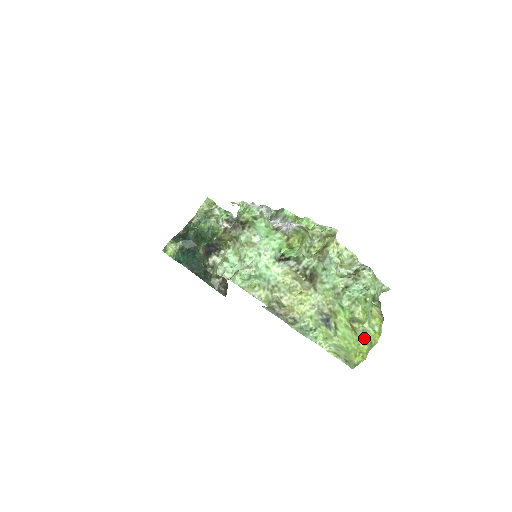
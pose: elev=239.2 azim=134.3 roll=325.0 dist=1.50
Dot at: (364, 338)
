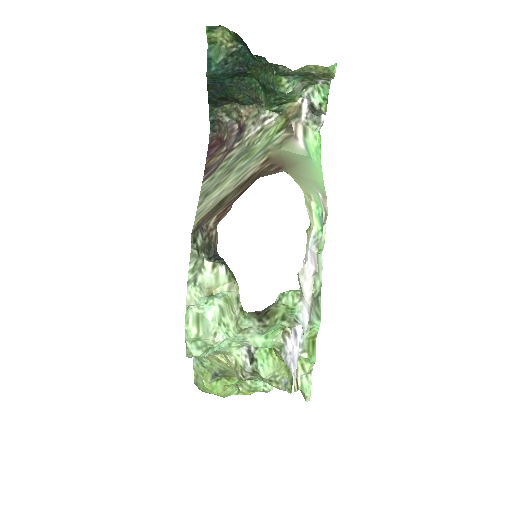
Dot at: (225, 394)
